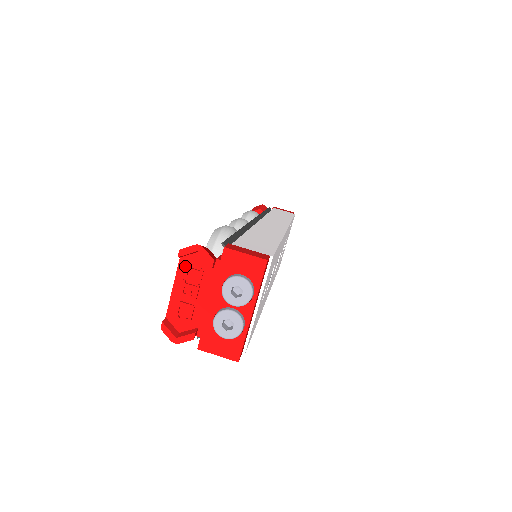
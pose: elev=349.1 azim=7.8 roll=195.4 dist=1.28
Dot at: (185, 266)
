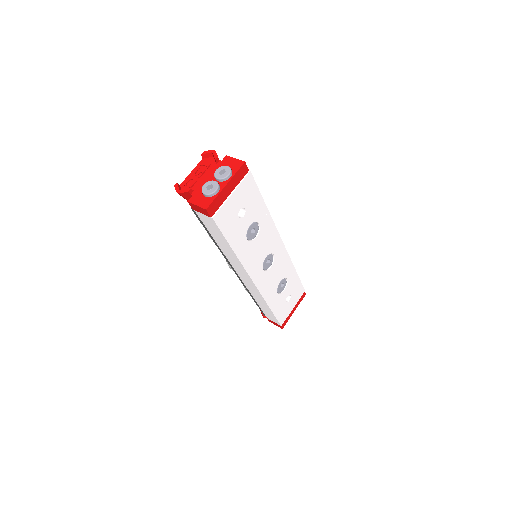
Dot at: (203, 162)
